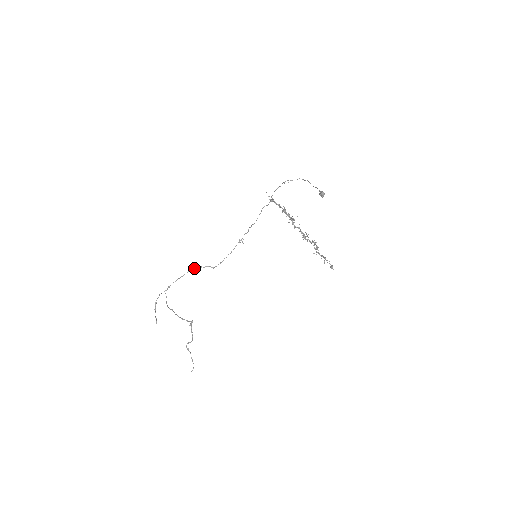
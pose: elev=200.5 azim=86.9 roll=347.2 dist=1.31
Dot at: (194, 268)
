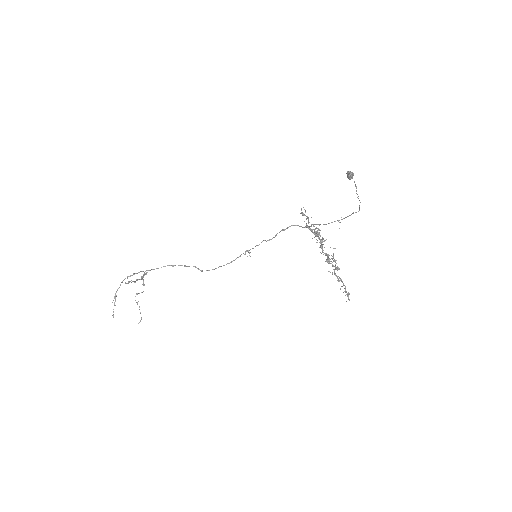
Dot at: occluded
